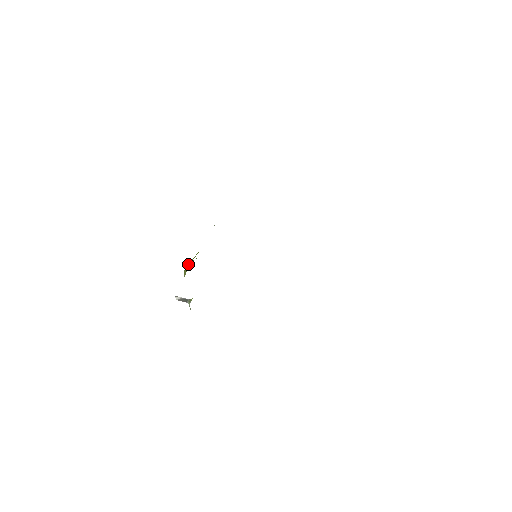
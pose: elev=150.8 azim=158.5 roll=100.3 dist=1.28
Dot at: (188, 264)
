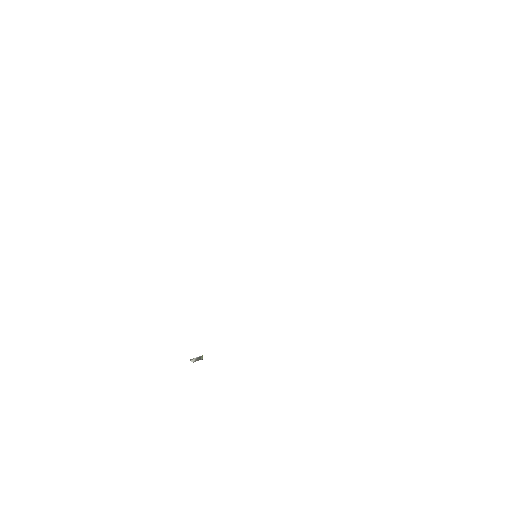
Dot at: occluded
